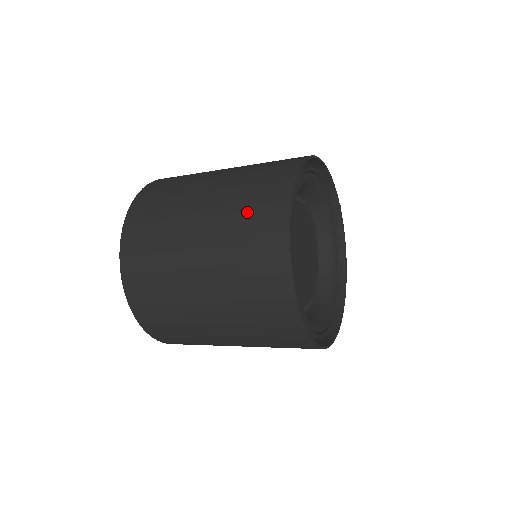
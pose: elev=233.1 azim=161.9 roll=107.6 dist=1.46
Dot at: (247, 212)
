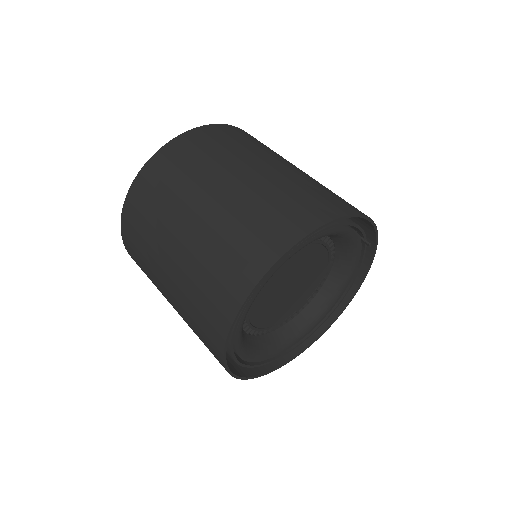
Dot at: (212, 273)
